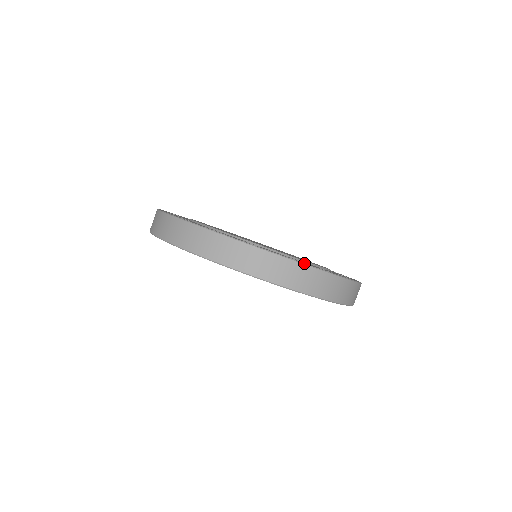
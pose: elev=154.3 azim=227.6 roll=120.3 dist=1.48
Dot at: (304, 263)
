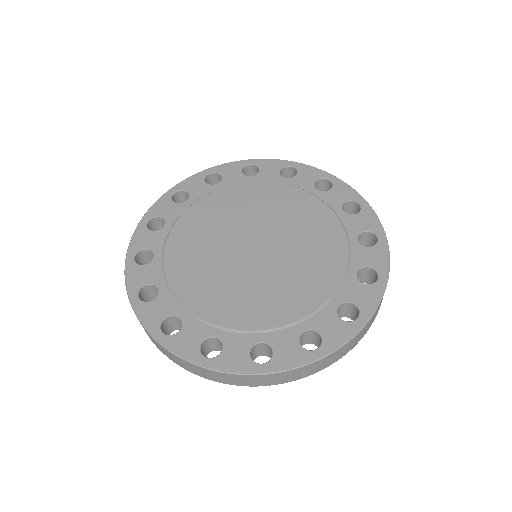
Dot at: (388, 276)
